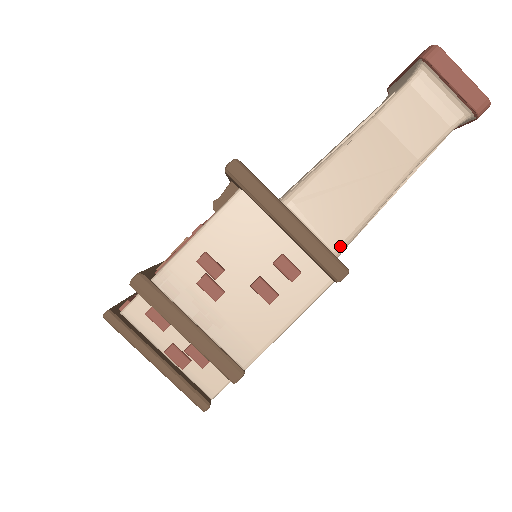
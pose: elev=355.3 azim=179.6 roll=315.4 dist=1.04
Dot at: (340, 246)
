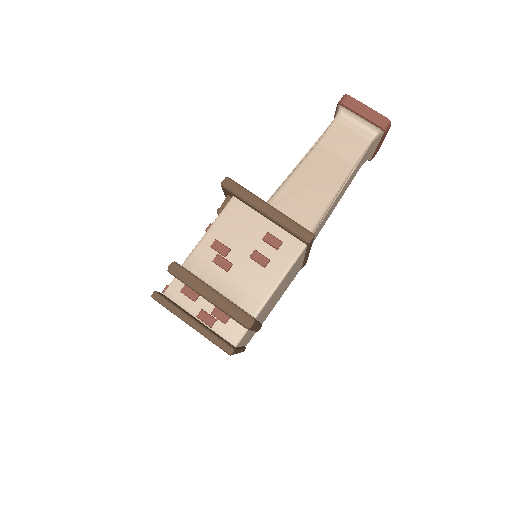
Dot at: (310, 228)
